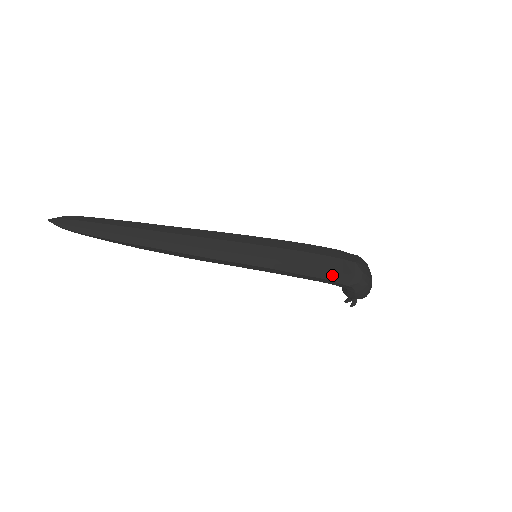
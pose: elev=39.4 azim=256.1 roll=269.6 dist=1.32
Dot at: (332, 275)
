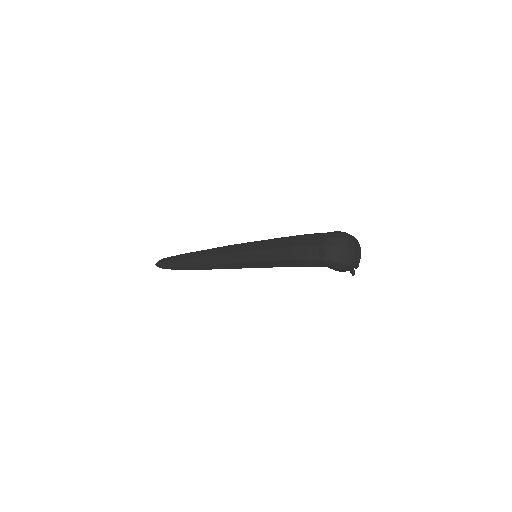
Dot at: (301, 263)
